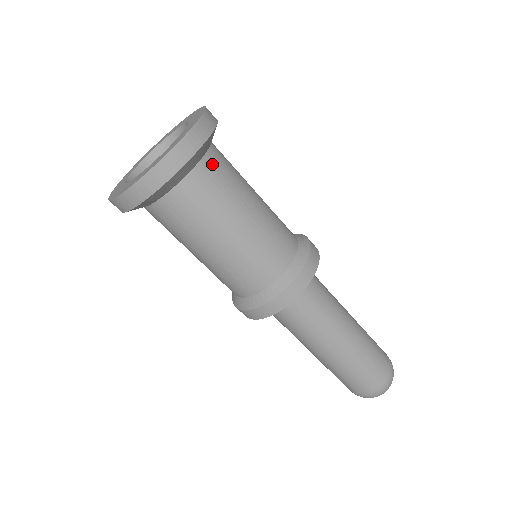
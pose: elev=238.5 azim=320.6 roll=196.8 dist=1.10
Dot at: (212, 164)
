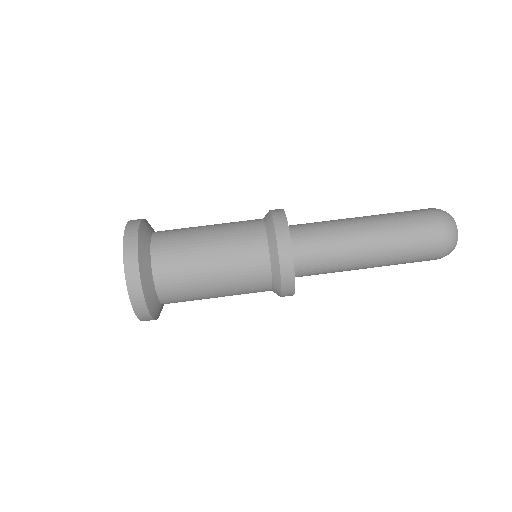
Dot at: (160, 243)
